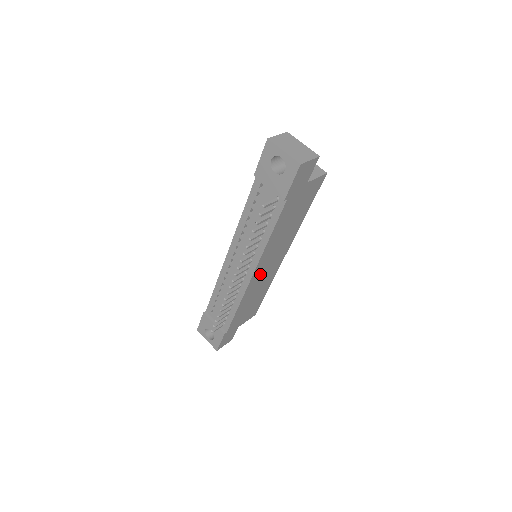
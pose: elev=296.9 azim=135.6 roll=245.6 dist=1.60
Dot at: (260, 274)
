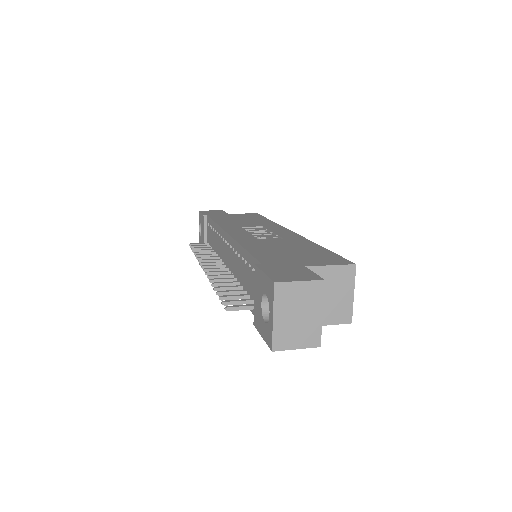
Dot at: occluded
